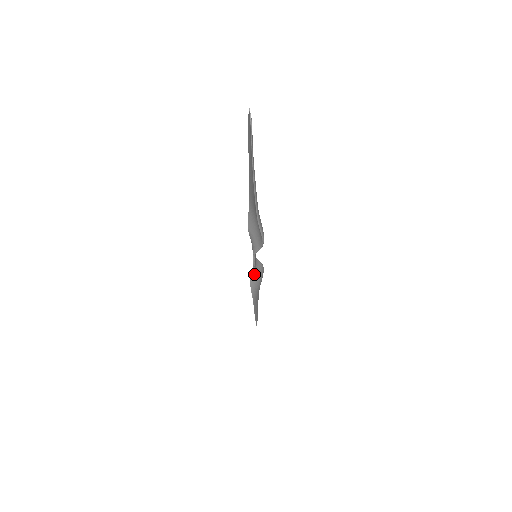
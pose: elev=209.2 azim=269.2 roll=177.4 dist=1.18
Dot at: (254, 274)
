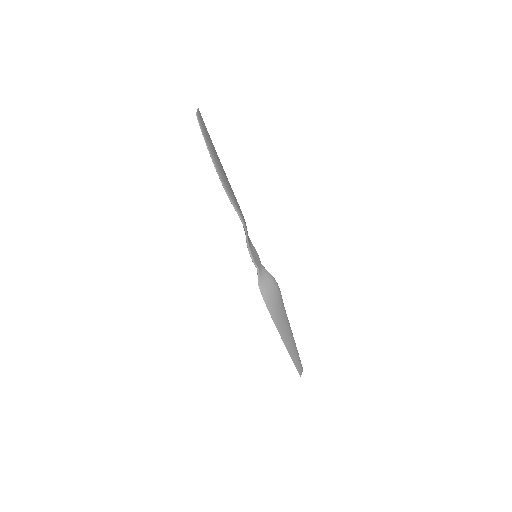
Dot at: (262, 280)
